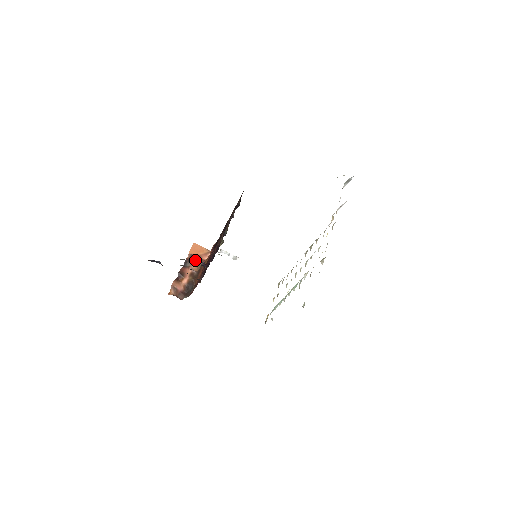
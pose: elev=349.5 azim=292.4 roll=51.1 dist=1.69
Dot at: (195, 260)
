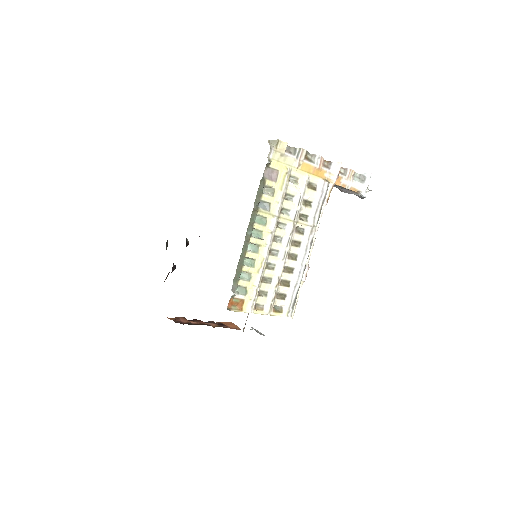
Dot at: (220, 324)
